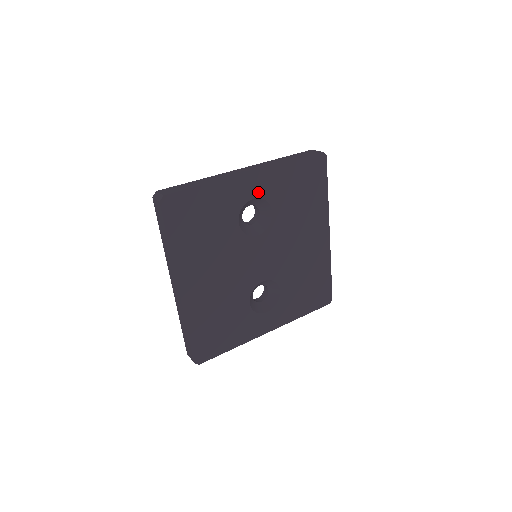
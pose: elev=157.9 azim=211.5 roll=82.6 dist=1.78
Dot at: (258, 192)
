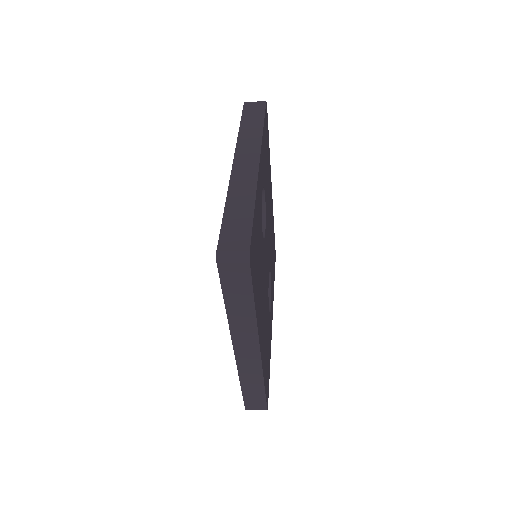
Dot at: (262, 182)
